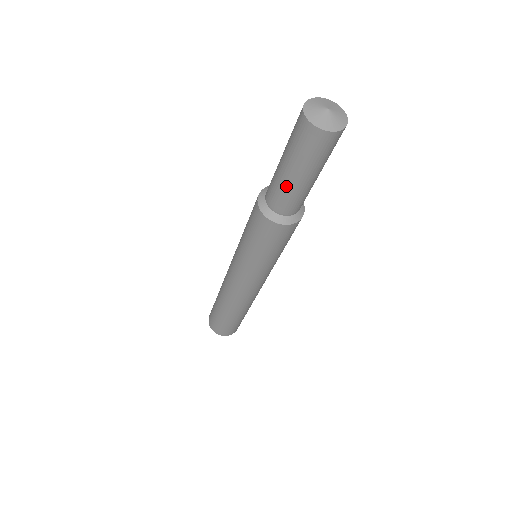
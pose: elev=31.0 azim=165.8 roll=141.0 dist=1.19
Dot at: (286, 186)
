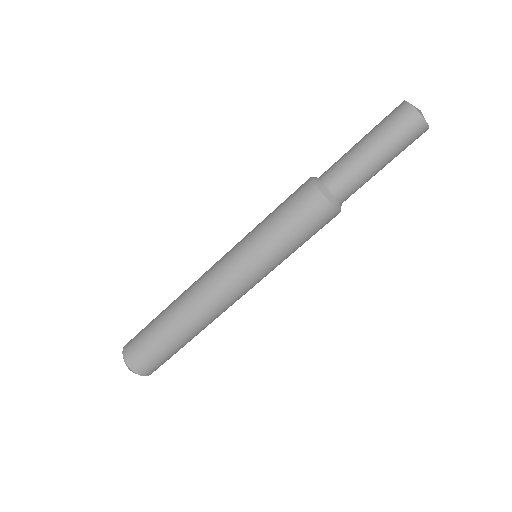
Dot at: (366, 172)
